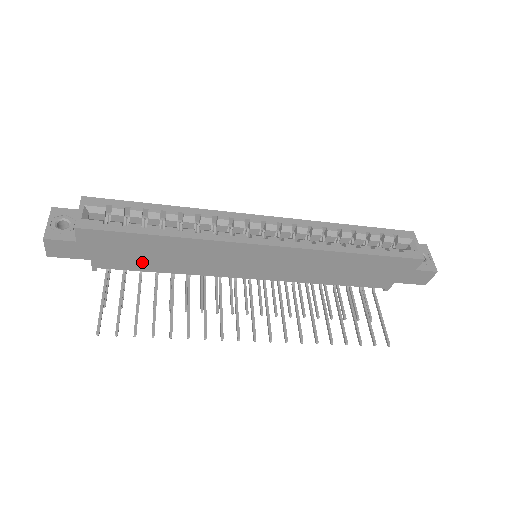
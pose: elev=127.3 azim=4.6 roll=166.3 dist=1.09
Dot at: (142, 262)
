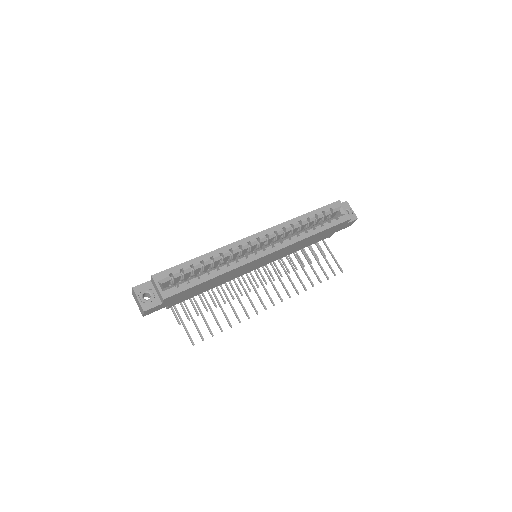
Dot at: (197, 293)
